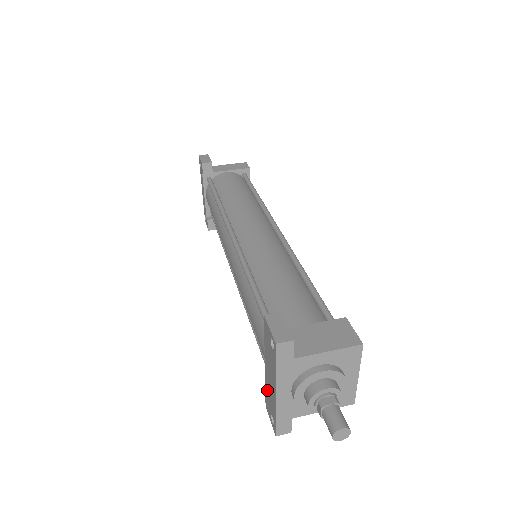
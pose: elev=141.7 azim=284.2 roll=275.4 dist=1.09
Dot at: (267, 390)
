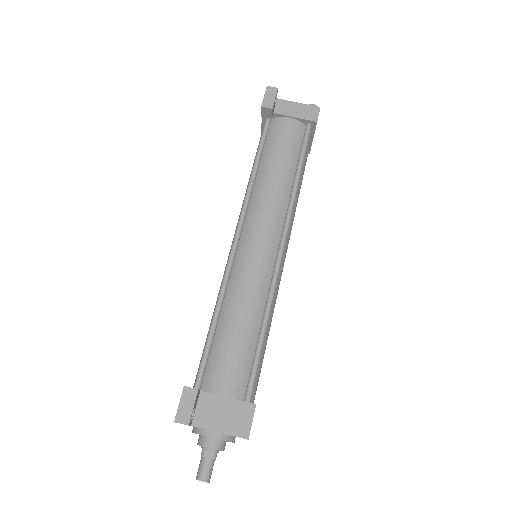
Dot at: occluded
